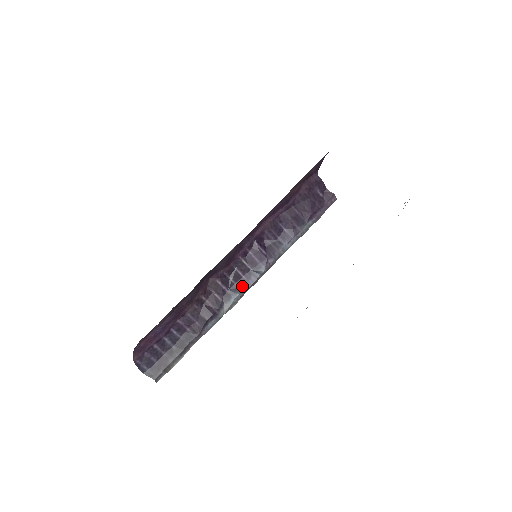
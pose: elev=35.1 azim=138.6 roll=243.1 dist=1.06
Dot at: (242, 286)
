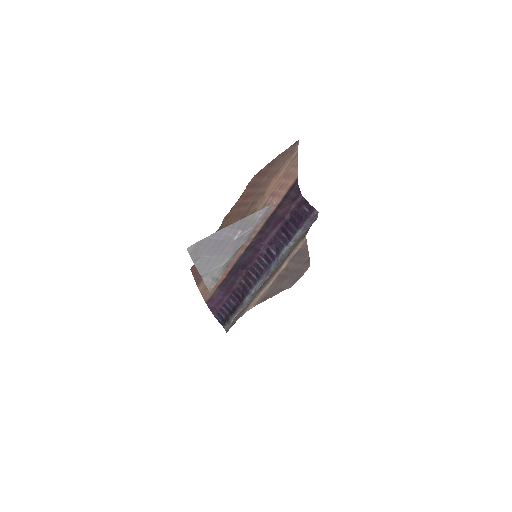
Dot at: (263, 275)
